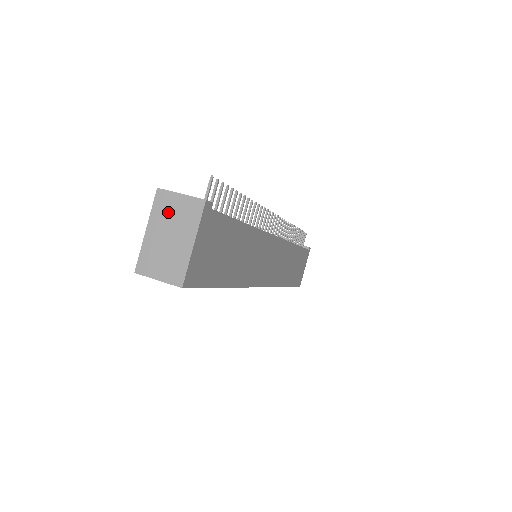
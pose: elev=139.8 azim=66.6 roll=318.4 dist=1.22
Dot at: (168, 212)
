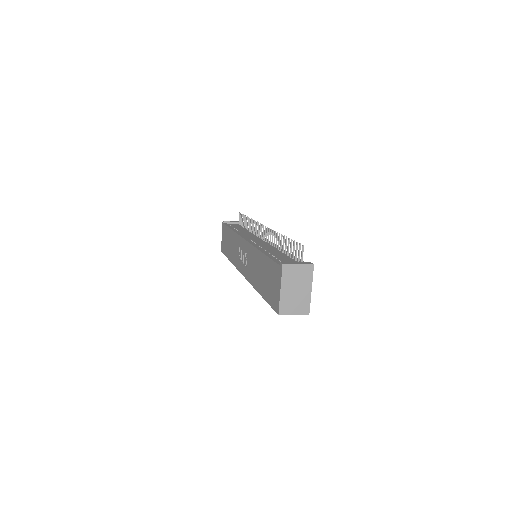
Dot at: (293, 276)
